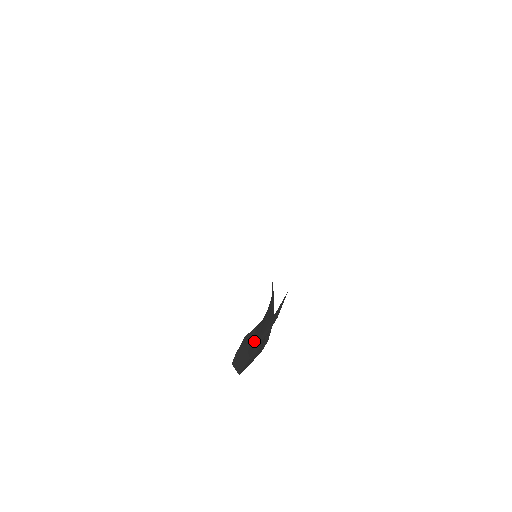
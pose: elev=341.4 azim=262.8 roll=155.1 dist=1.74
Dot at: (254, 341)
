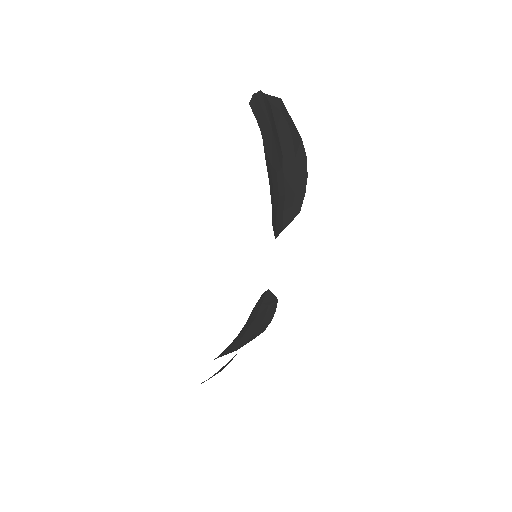
Dot at: (222, 355)
